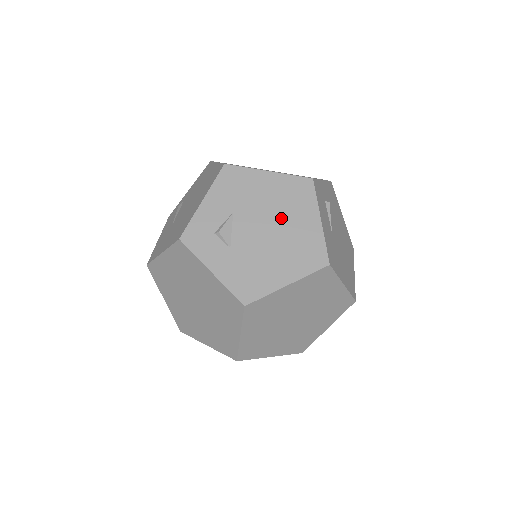
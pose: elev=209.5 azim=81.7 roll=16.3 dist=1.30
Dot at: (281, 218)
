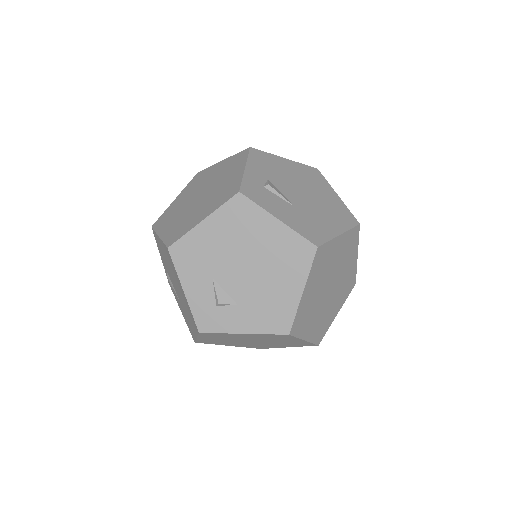
Dot at: (249, 248)
